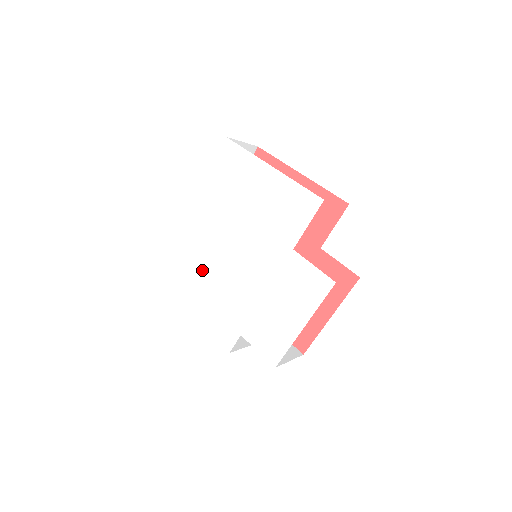
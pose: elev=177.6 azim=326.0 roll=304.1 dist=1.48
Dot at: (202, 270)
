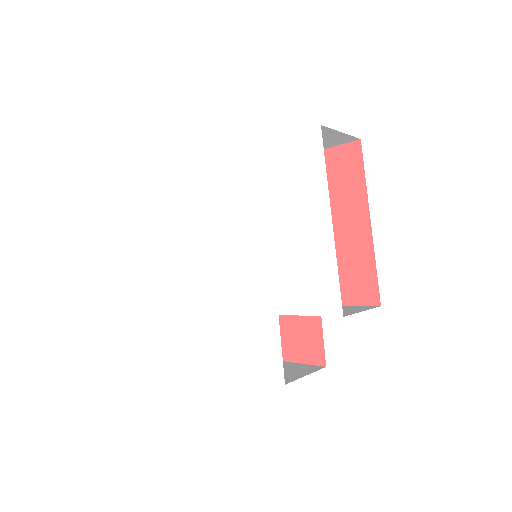
Dot at: (195, 223)
